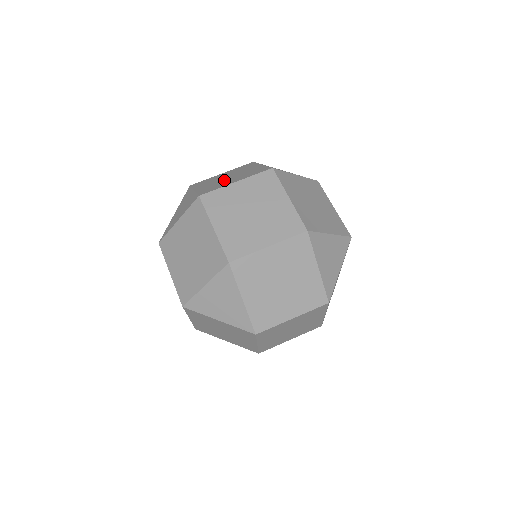
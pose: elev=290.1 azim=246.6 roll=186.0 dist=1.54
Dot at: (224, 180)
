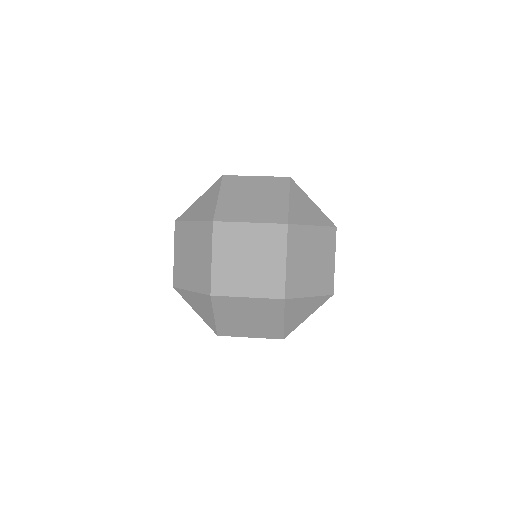
Dot at: occluded
